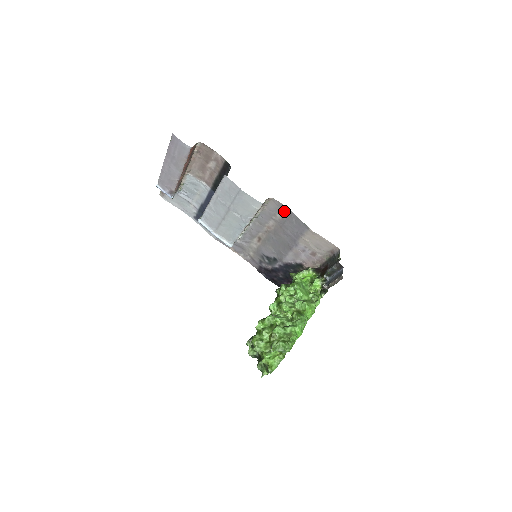
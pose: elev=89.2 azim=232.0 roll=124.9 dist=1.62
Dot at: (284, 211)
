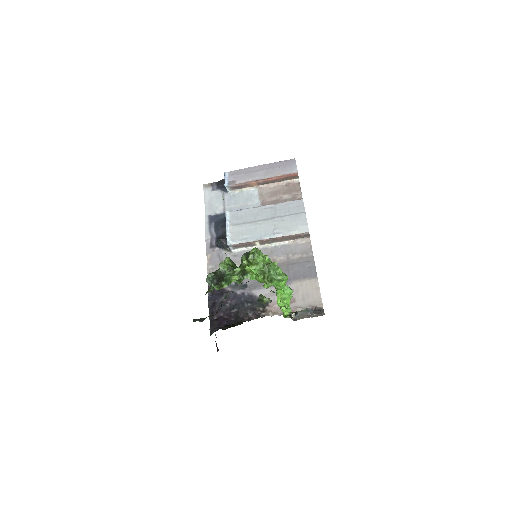
Dot at: (307, 256)
